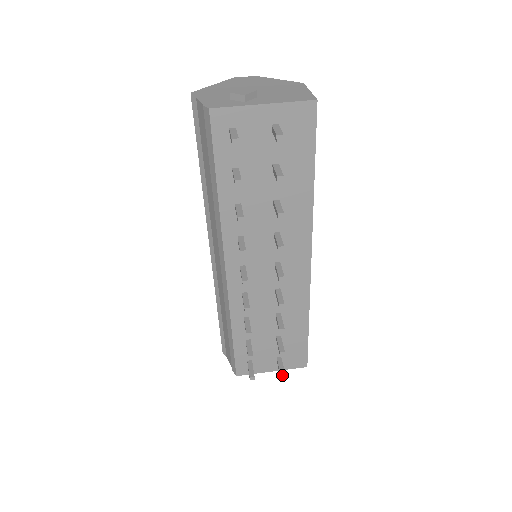
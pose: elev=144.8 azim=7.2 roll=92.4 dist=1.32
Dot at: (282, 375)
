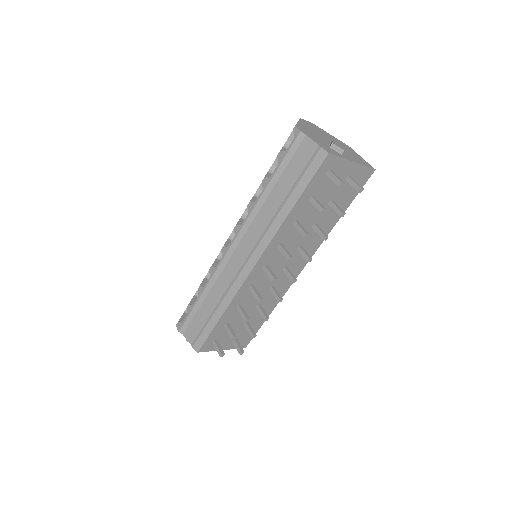
Dot at: (241, 354)
